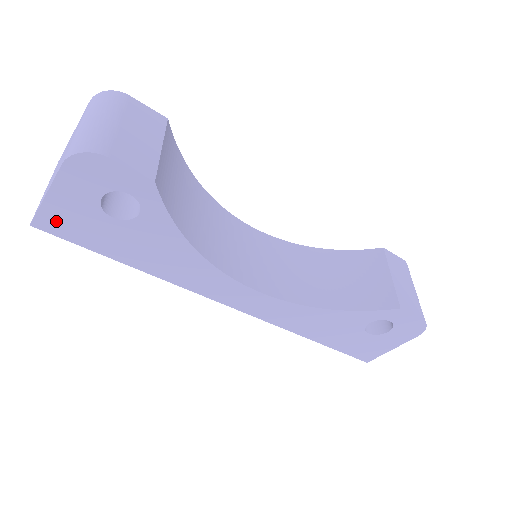
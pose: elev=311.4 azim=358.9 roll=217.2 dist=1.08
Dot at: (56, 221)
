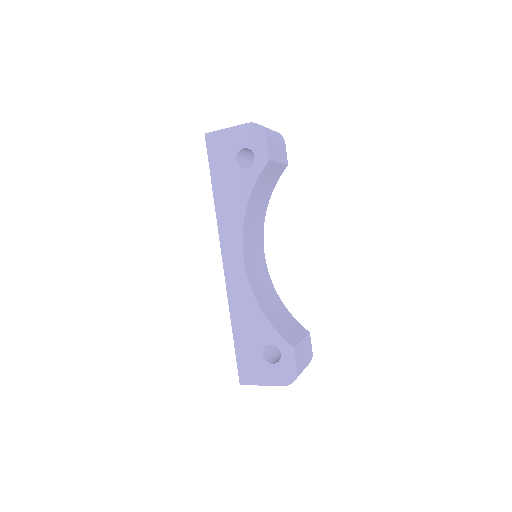
Dot at: (216, 141)
